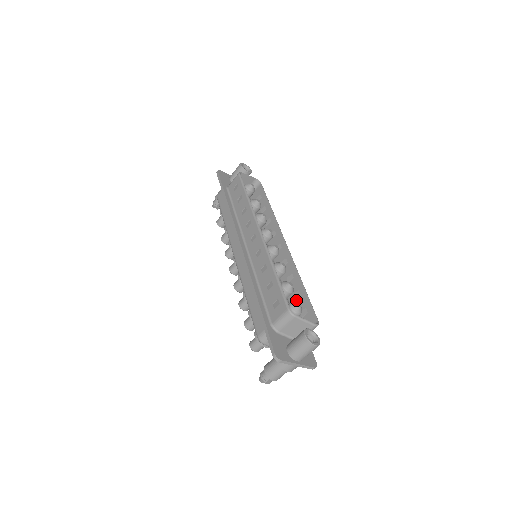
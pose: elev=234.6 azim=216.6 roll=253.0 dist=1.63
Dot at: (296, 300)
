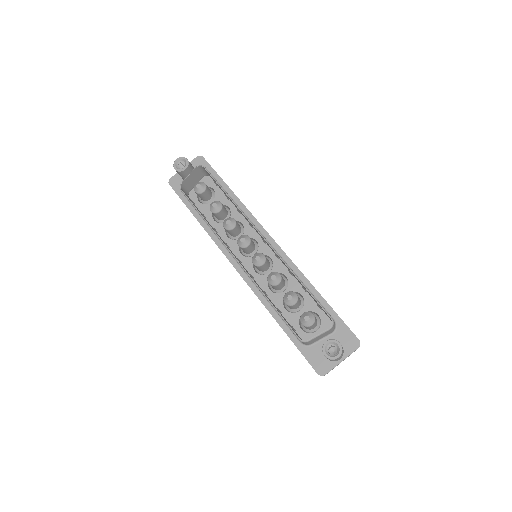
Dot at: occluded
